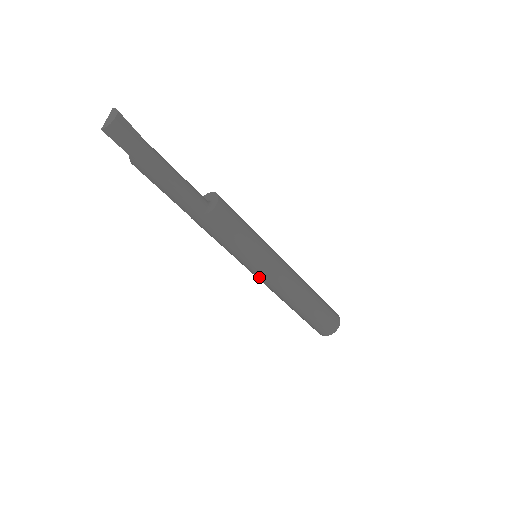
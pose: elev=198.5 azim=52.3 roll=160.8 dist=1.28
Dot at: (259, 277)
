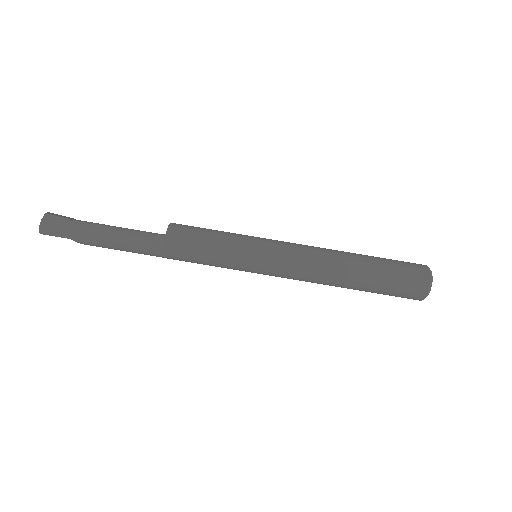
Dot at: (272, 275)
